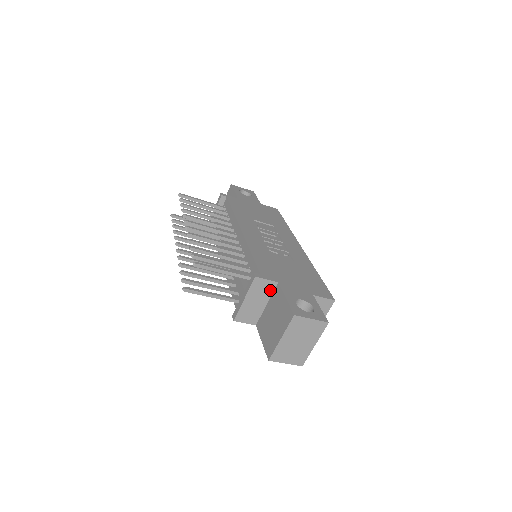
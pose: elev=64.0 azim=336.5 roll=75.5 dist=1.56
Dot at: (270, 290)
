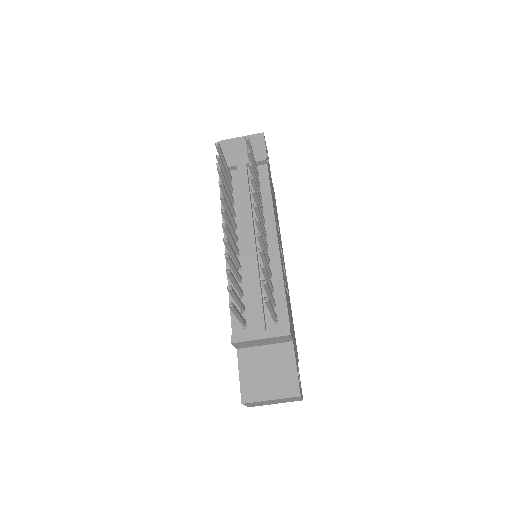
Dot at: (282, 341)
